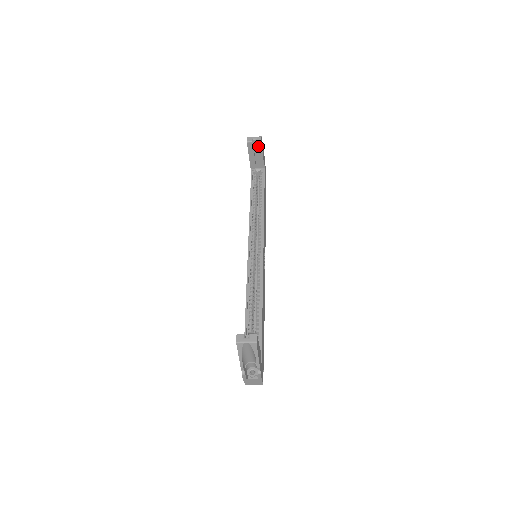
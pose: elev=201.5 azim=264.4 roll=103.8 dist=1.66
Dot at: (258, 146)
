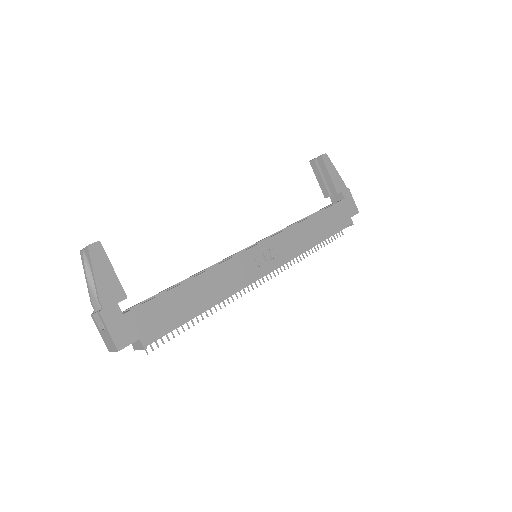
Dot at: (321, 163)
